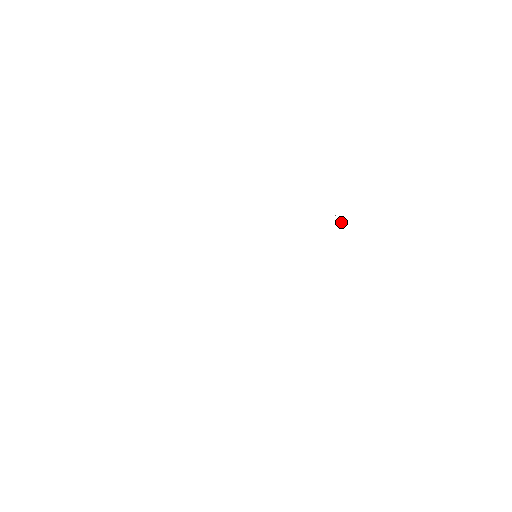
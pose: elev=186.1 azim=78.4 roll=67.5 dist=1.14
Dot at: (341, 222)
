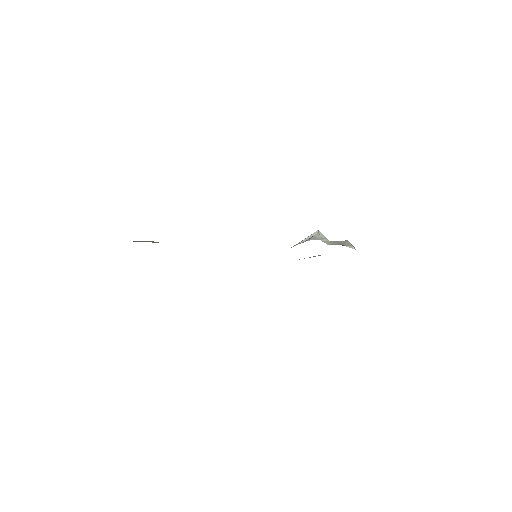
Dot at: occluded
